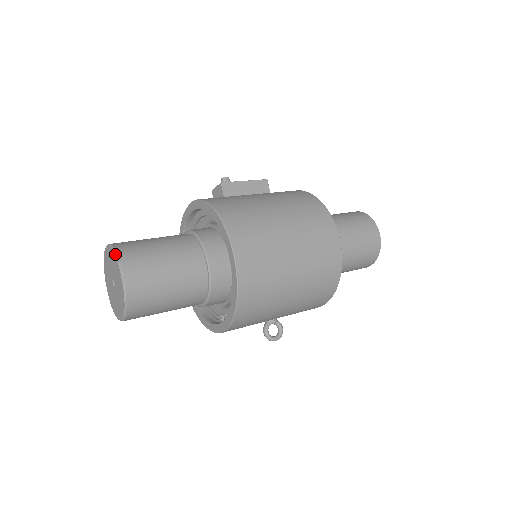
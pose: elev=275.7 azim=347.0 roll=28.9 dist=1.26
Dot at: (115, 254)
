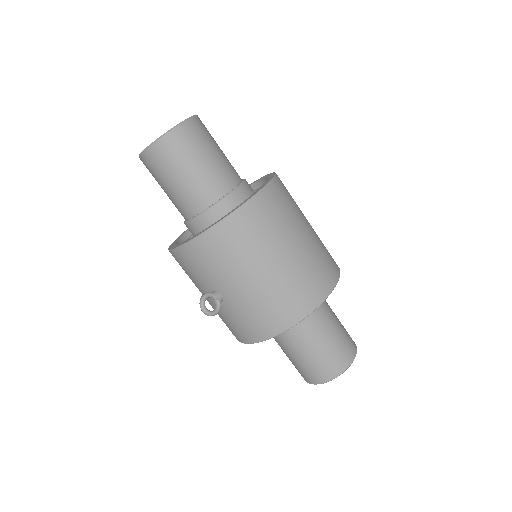
Dot at: (196, 115)
